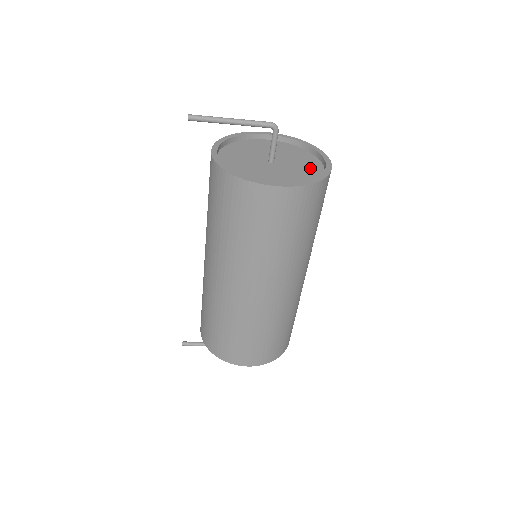
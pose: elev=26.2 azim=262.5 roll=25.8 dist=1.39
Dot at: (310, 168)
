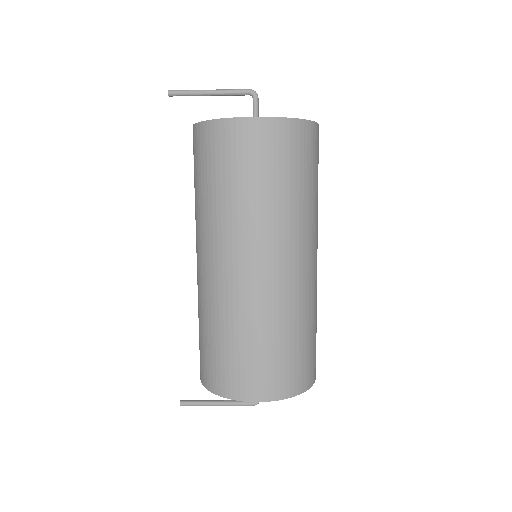
Dot at: occluded
